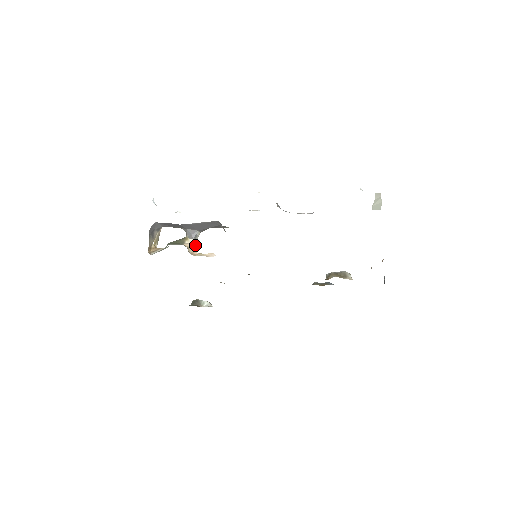
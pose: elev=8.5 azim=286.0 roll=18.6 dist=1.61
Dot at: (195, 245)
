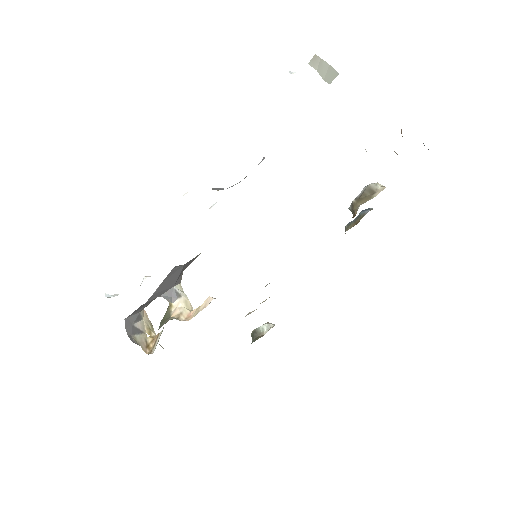
Dot at: (185, 303)
